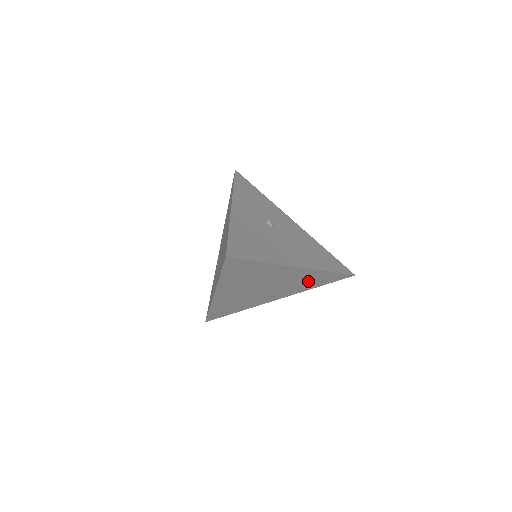
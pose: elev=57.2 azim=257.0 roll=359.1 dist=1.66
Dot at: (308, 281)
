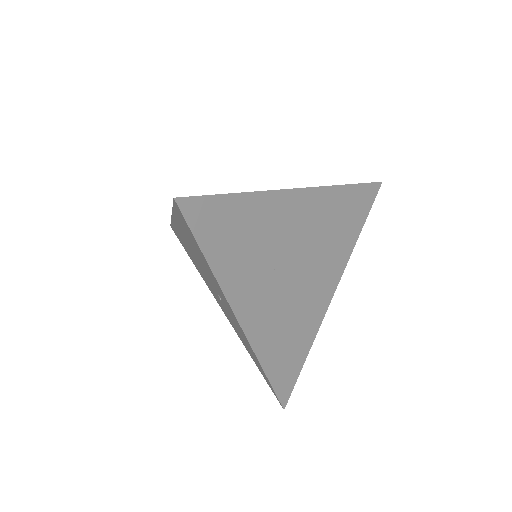
Dot at: (338, 223)
